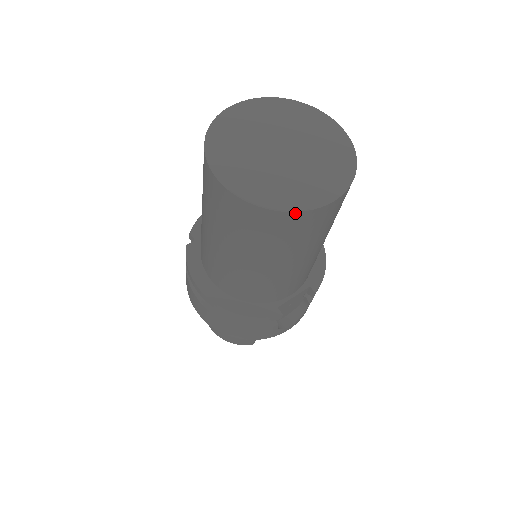
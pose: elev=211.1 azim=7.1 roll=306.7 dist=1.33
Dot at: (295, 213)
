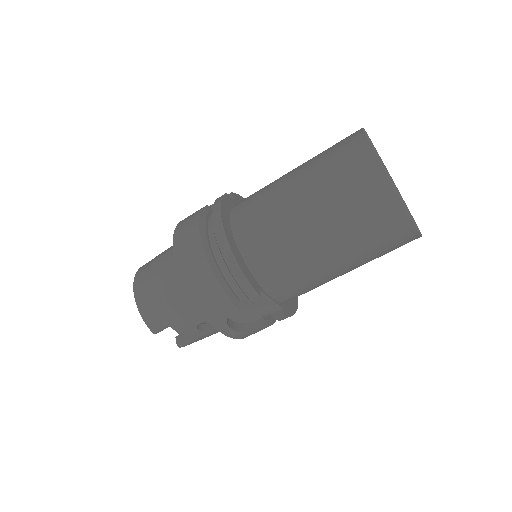
Dot at: (399, 201)
